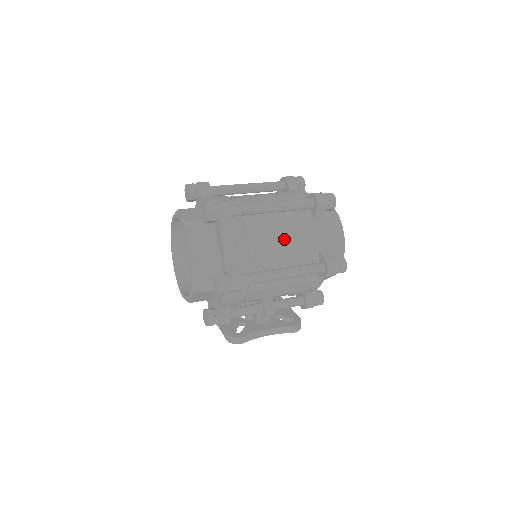
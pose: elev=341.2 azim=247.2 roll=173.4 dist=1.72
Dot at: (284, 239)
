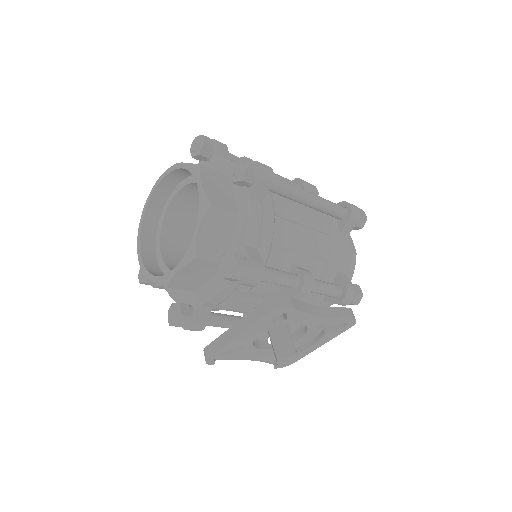
Dot at: occluded
